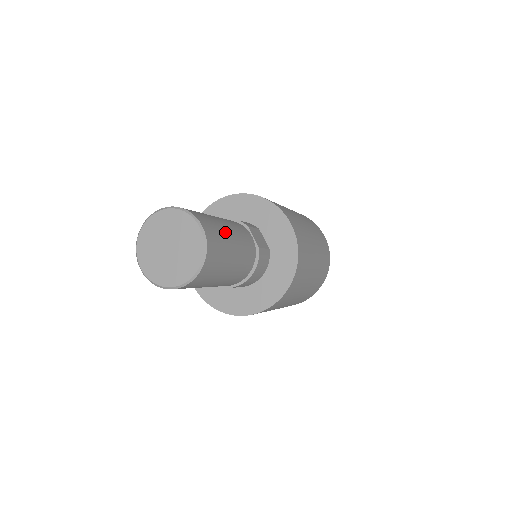
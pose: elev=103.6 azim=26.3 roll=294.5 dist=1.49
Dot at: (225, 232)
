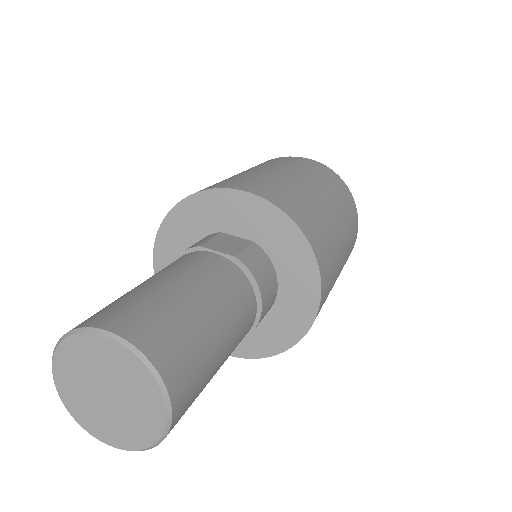
Dot at: (162, 294)
